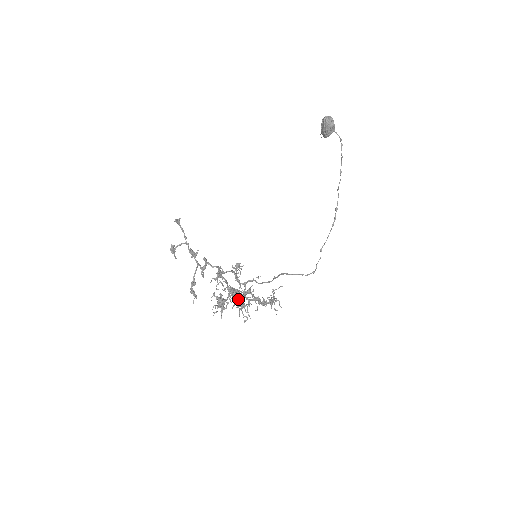
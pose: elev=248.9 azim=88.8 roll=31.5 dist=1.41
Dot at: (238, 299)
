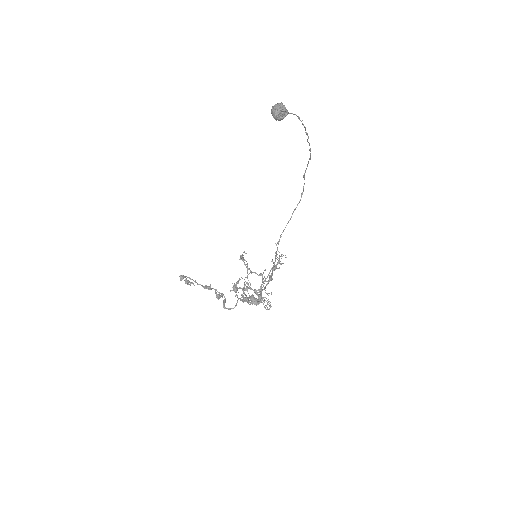
Dot at: (258, 298)
